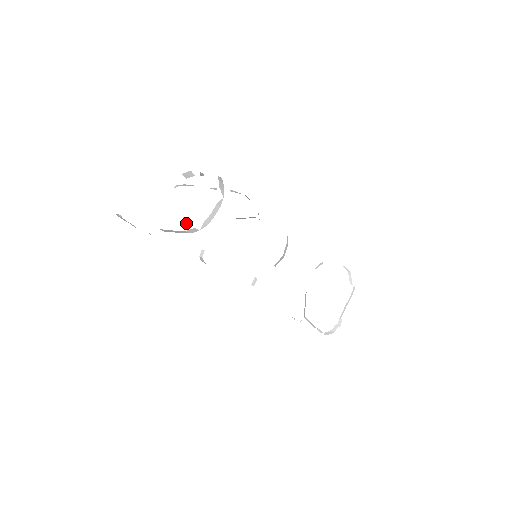
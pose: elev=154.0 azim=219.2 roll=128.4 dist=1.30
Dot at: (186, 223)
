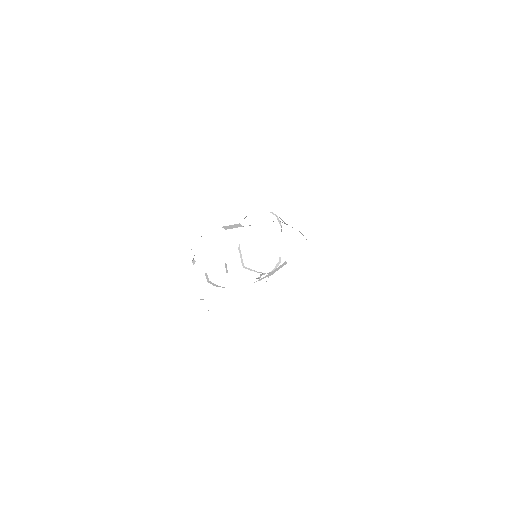
Dot at: occluded
